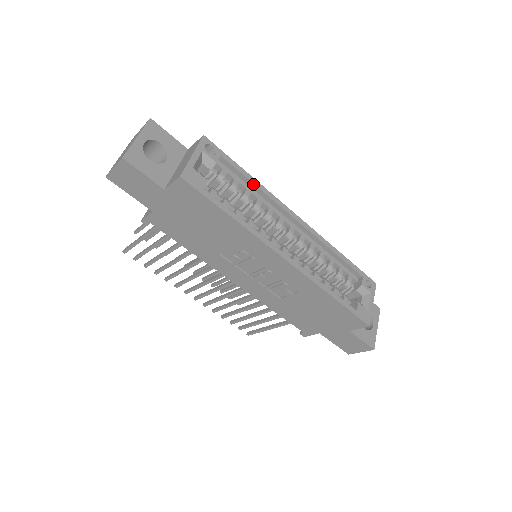
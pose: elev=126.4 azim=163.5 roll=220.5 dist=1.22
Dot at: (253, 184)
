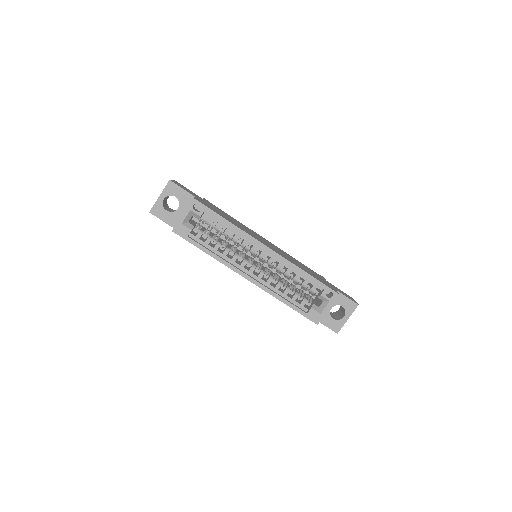
Dot at: (230, 227)
